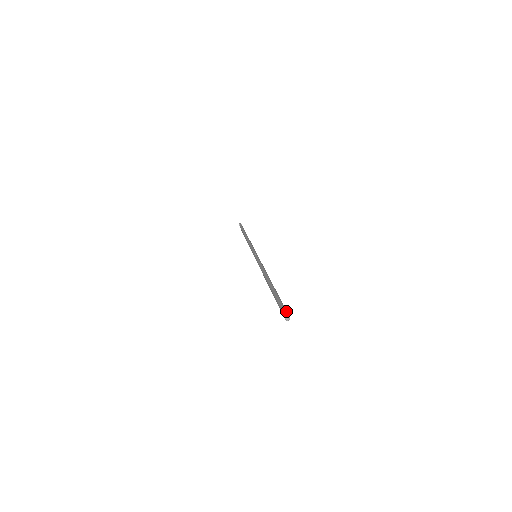
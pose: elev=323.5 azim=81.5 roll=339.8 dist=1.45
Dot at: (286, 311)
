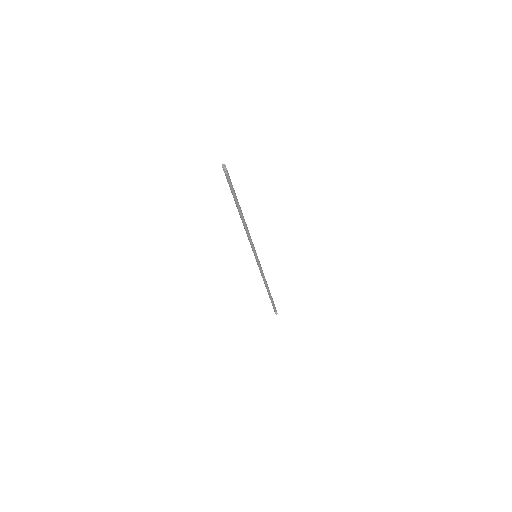
Dot at: occluded
